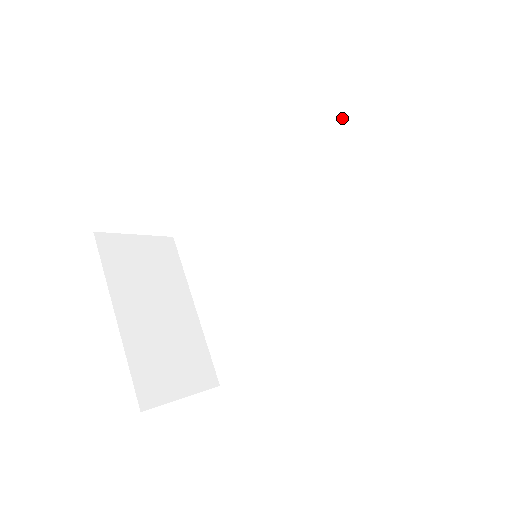
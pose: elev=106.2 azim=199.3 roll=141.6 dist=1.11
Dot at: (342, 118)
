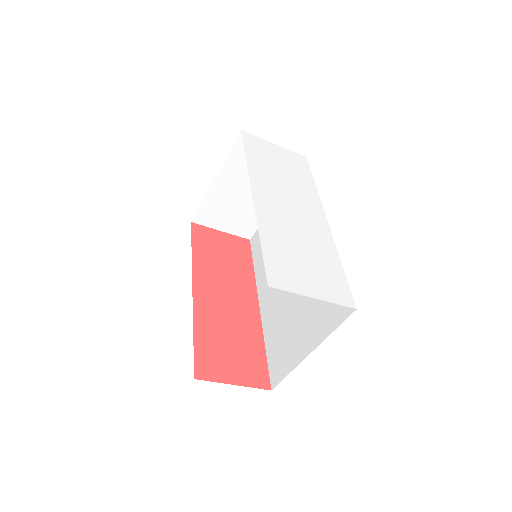
Dot at: occluded
